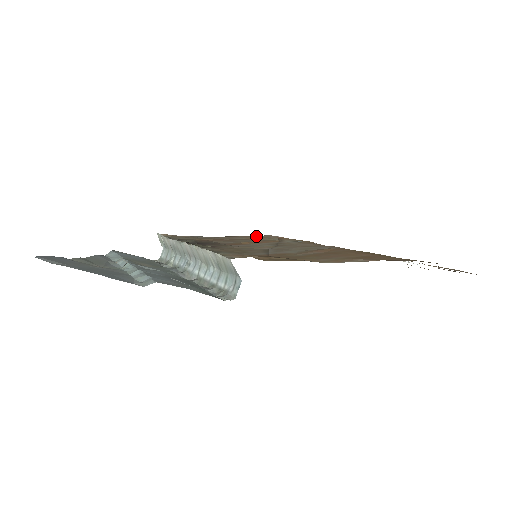
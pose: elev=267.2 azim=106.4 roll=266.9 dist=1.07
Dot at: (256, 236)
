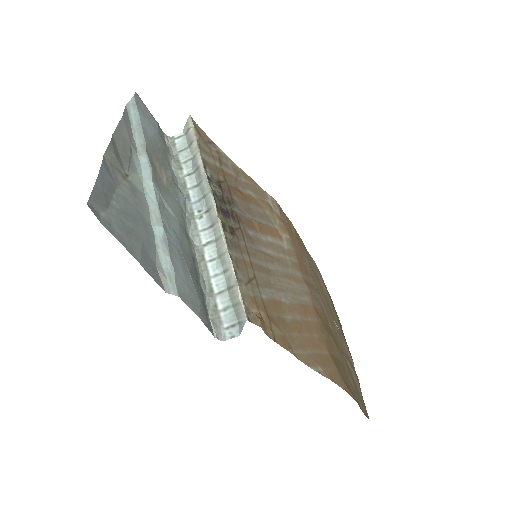
Dot at: (265, 193)
